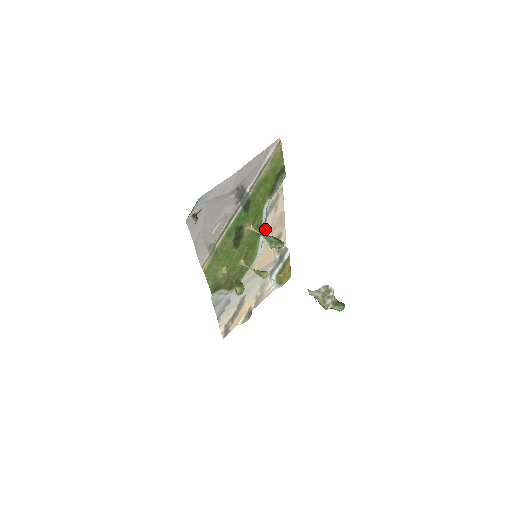
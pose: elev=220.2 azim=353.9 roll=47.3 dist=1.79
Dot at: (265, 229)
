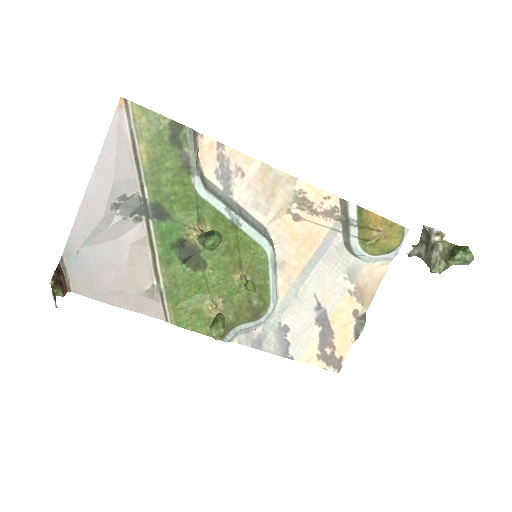
Dot at: (249, 210)
